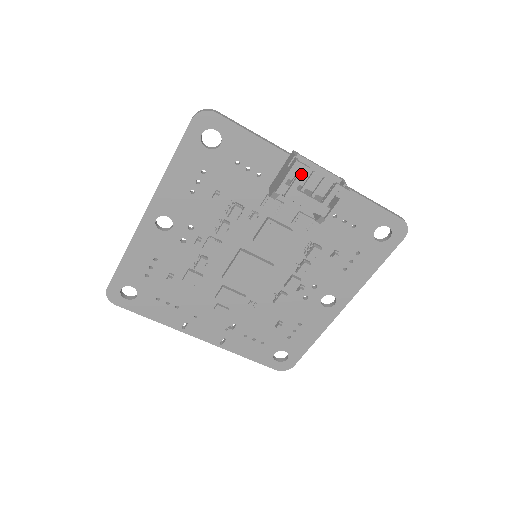
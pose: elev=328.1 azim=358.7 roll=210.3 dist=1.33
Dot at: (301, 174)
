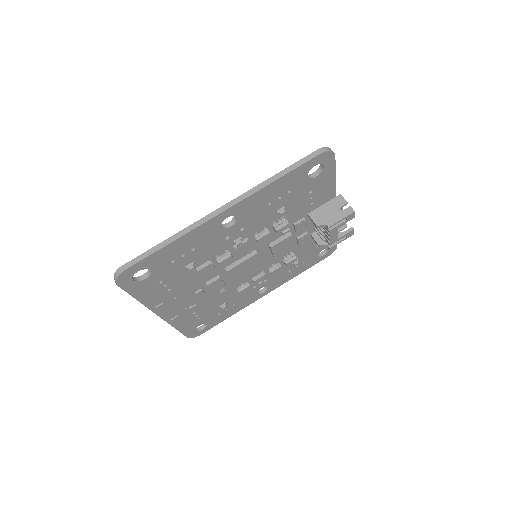
Dot at: (348, 220)
